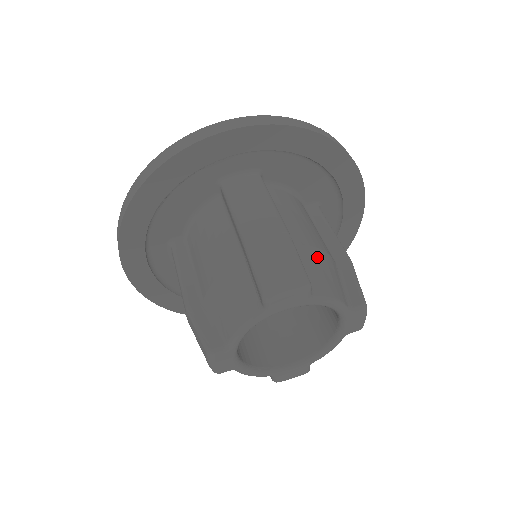
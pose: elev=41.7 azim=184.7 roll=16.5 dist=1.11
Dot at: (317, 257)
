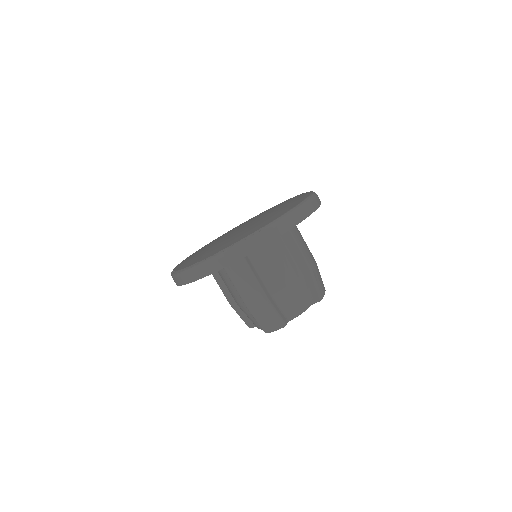
Dot at: occluded
